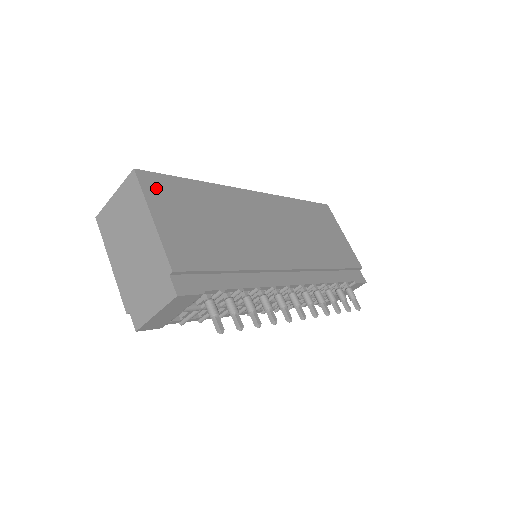
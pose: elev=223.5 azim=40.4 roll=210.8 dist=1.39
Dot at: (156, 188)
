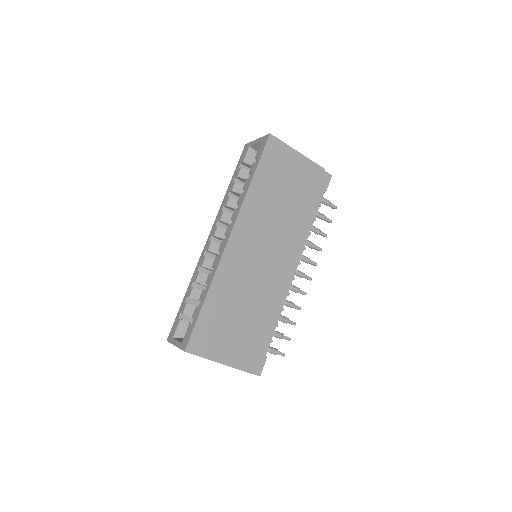
Dot at: (202, 344)
